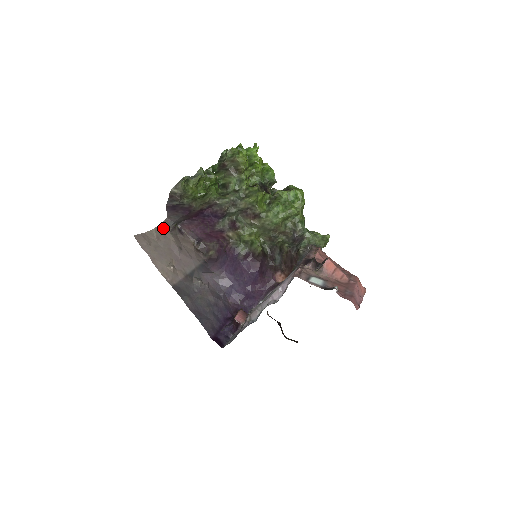
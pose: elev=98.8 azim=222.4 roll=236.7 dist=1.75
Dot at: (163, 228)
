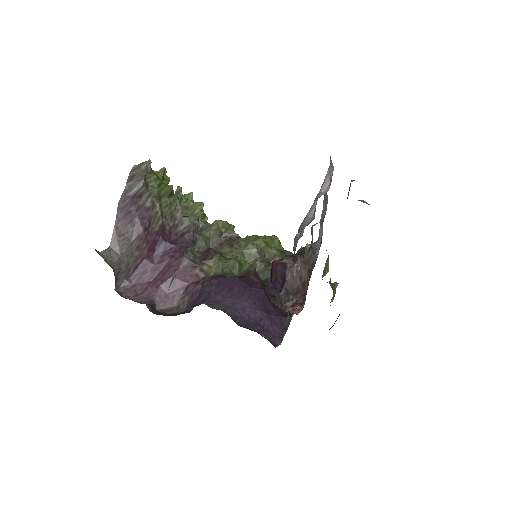
Dot at: occluded
